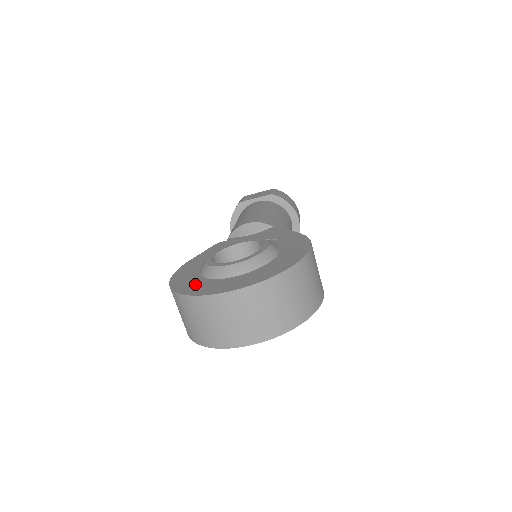
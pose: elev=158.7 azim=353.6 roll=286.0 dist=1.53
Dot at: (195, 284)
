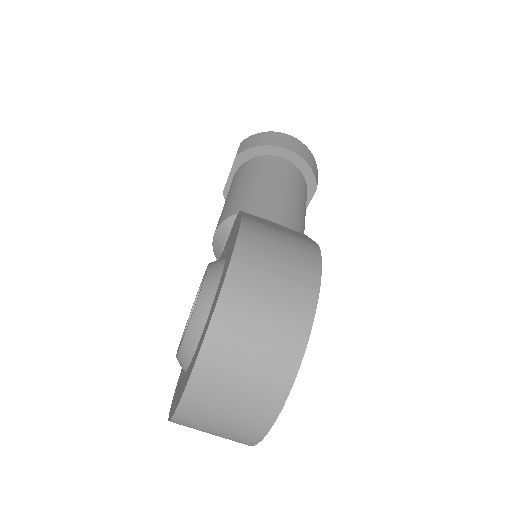
Dot at: (177, 390)
